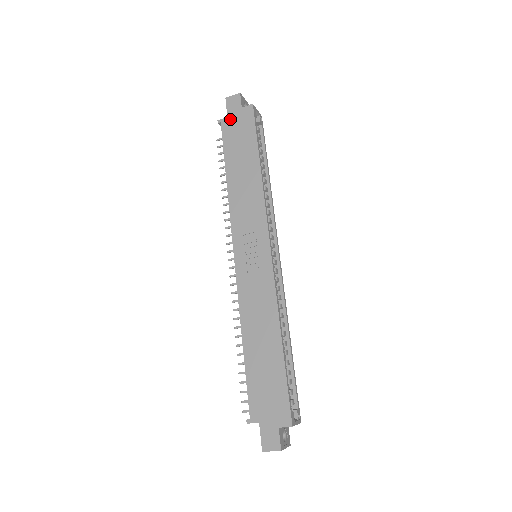
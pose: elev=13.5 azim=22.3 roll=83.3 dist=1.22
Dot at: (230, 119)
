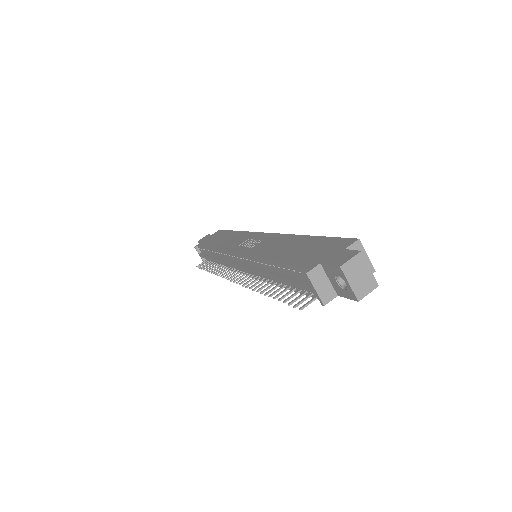
Dot at: (204, 241)
